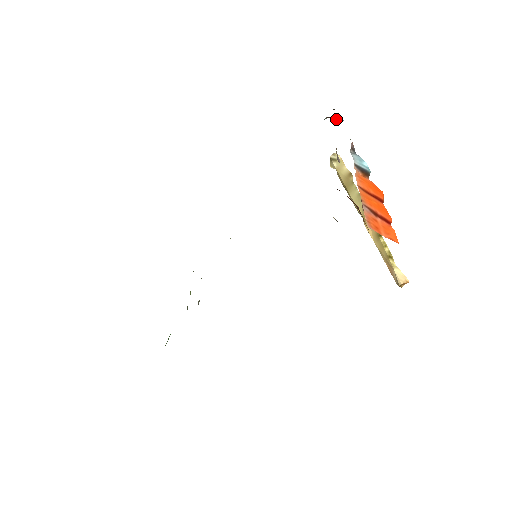
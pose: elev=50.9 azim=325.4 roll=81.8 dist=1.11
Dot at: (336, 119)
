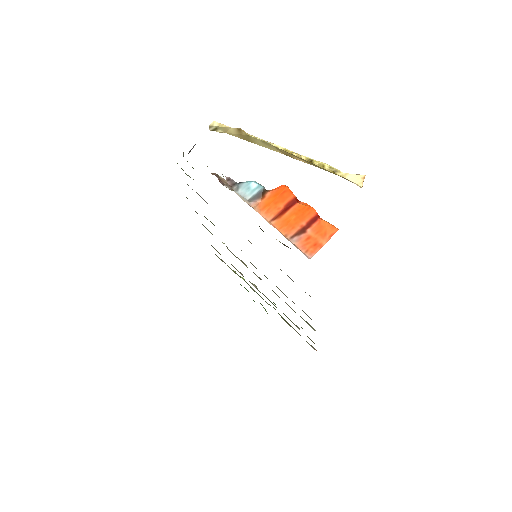
Dot at: (190, 151)
